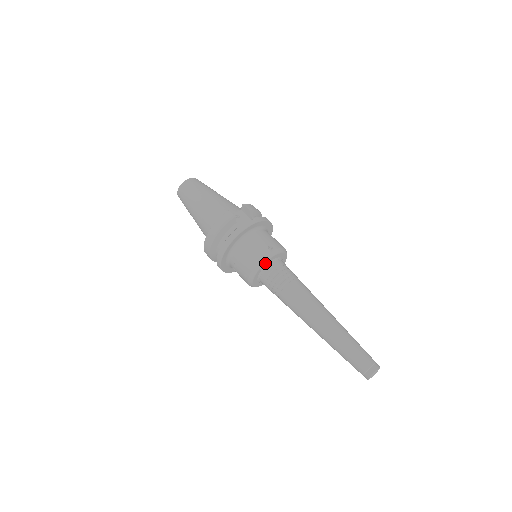
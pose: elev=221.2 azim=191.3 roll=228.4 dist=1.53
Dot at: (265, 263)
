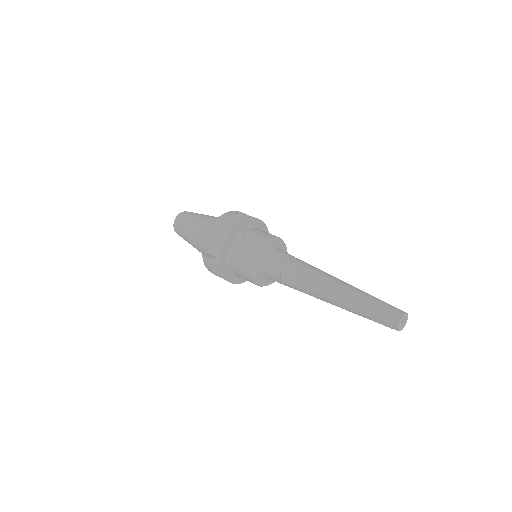
Dot at: (257, 277)
